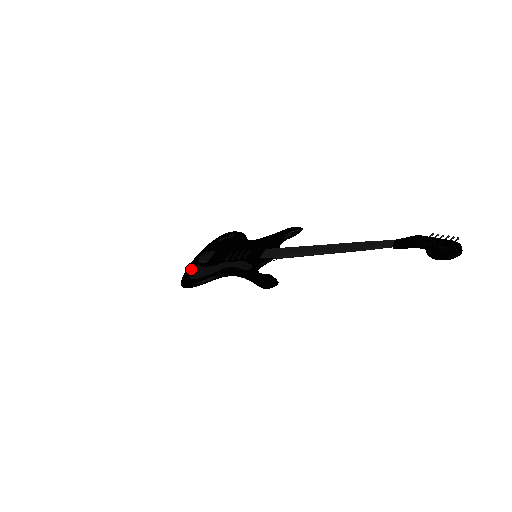
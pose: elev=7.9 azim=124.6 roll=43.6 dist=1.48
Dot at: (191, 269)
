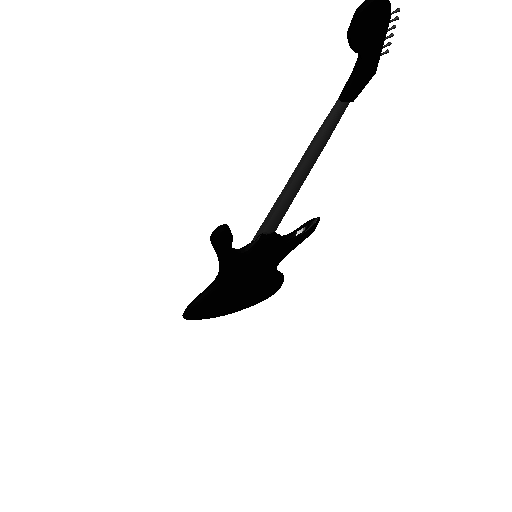
Dot at: occluded
